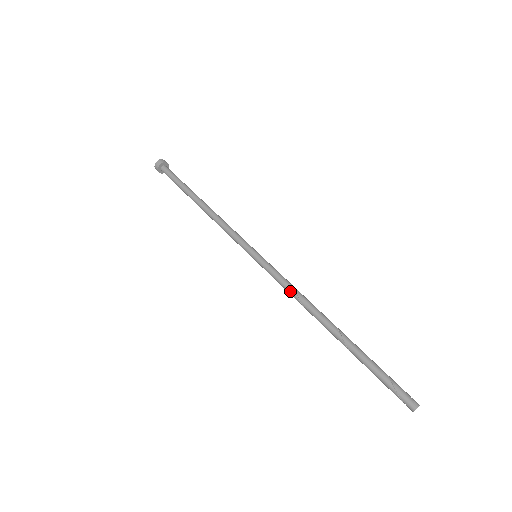
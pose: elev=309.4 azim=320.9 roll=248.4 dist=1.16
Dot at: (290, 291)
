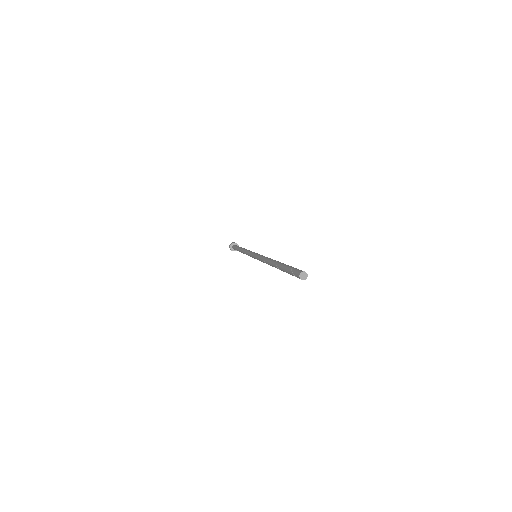
Dot at: (262, 261)
